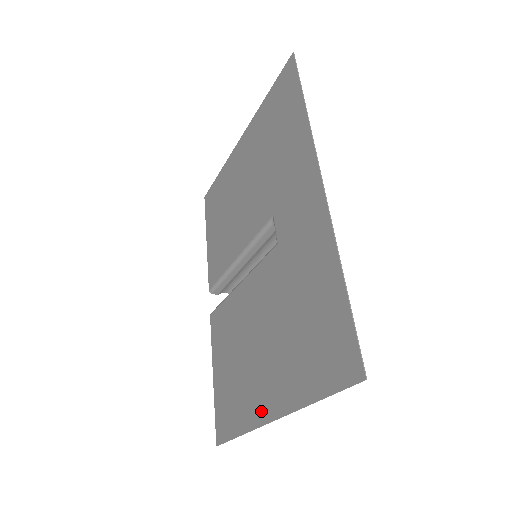
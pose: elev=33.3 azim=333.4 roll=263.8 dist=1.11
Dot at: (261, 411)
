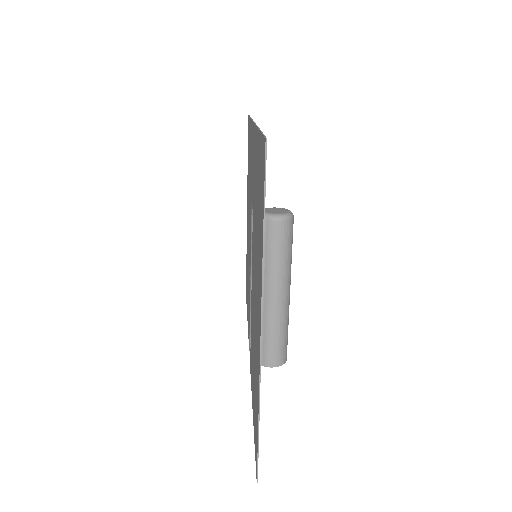
Dot at: (258, 349)
